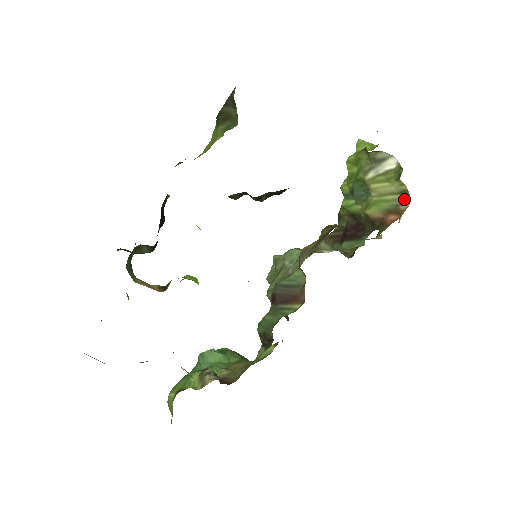
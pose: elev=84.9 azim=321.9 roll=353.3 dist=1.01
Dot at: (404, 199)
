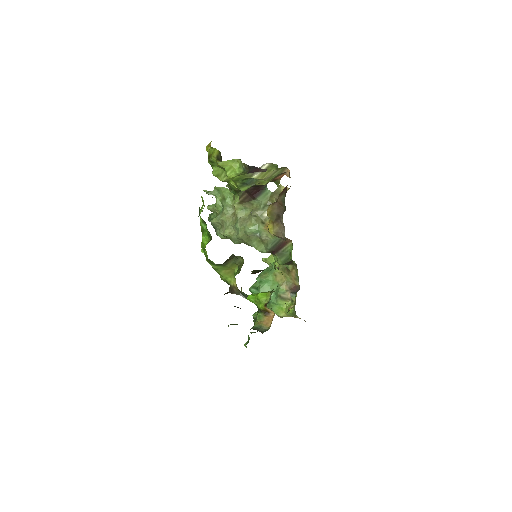
Dot at: (283, 169)
